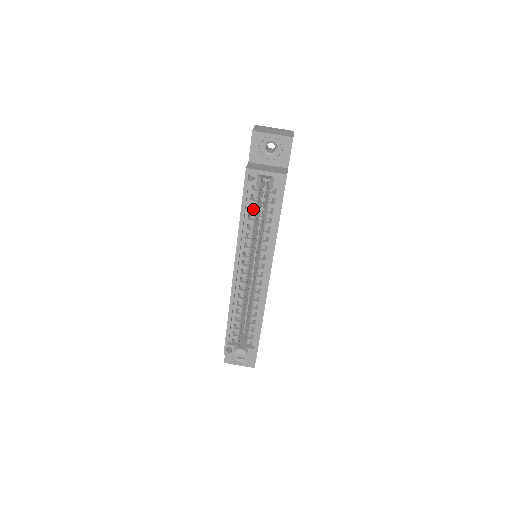
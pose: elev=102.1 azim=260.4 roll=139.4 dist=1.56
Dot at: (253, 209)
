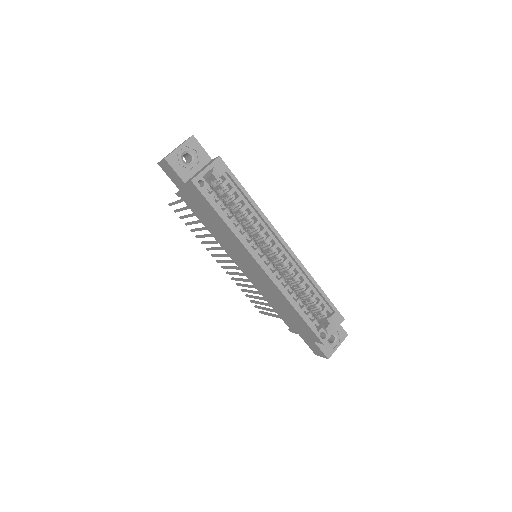
Dot at: (224, 209)
